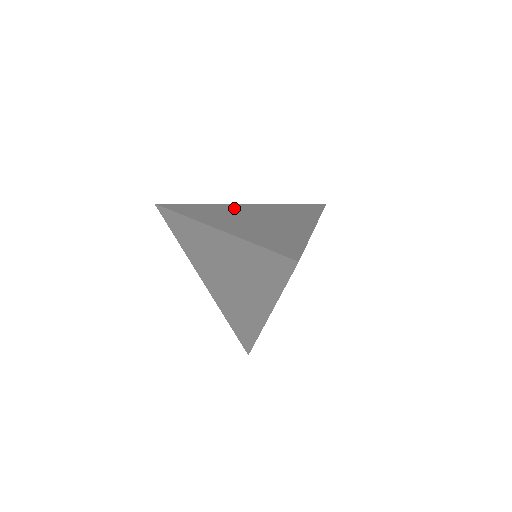
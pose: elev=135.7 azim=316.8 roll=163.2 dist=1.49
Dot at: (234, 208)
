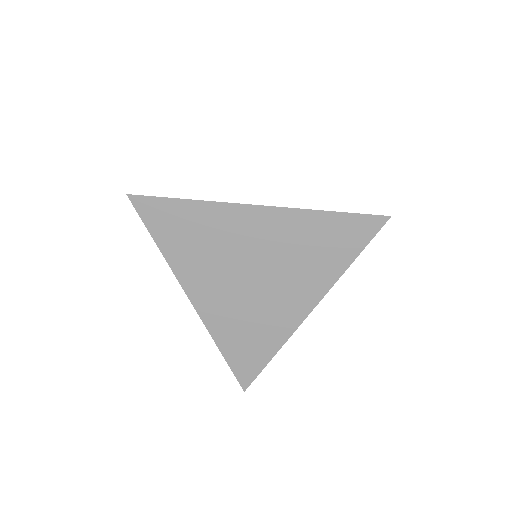
Dot at: occluded
